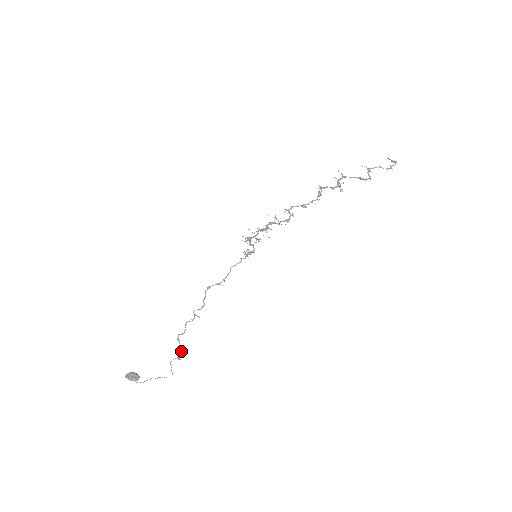
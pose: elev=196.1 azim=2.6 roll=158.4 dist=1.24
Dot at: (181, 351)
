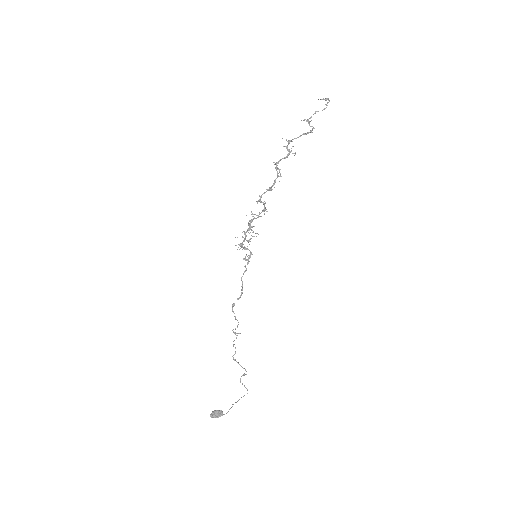
Dot at: (243, 368)
